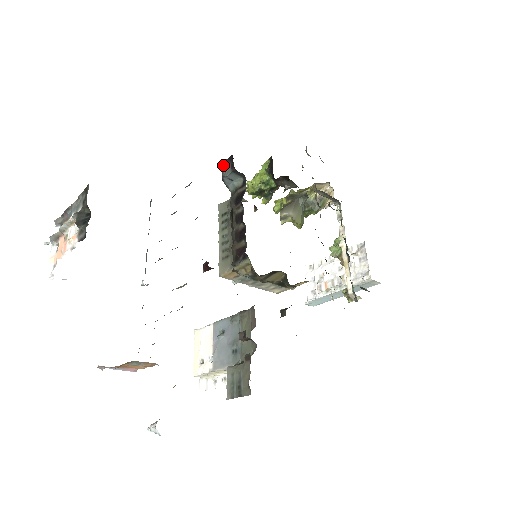
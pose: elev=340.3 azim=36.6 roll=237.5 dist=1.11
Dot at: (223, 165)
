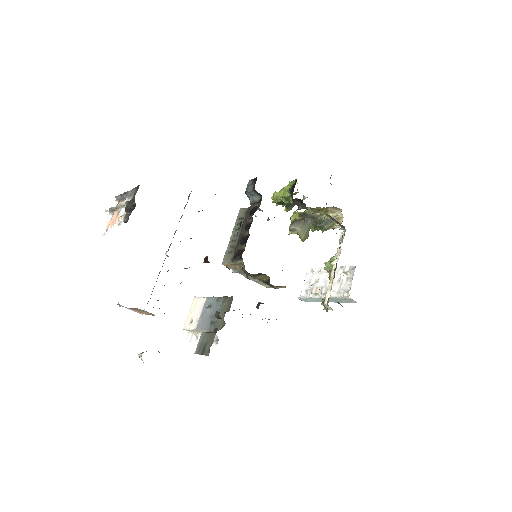
Dot at: (249, 182)
